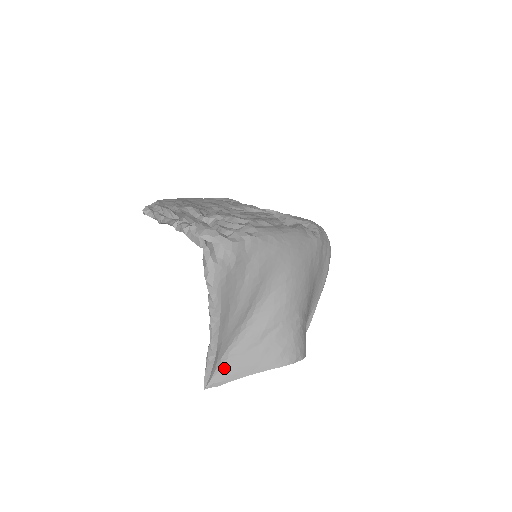
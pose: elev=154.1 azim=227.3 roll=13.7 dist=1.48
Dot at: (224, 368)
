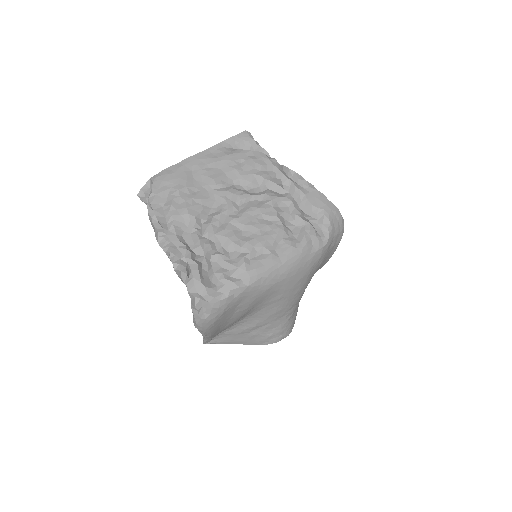
Dot at: (219, 338)
